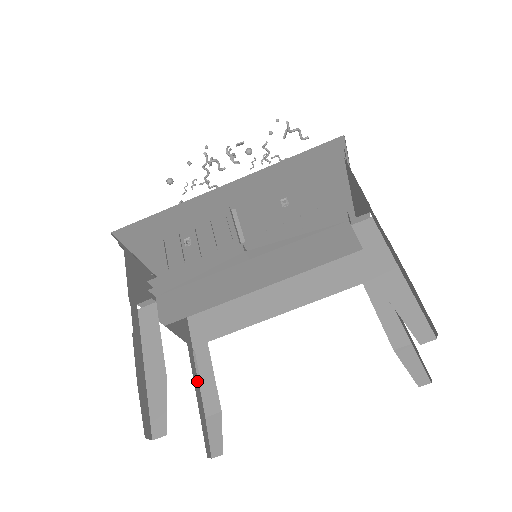
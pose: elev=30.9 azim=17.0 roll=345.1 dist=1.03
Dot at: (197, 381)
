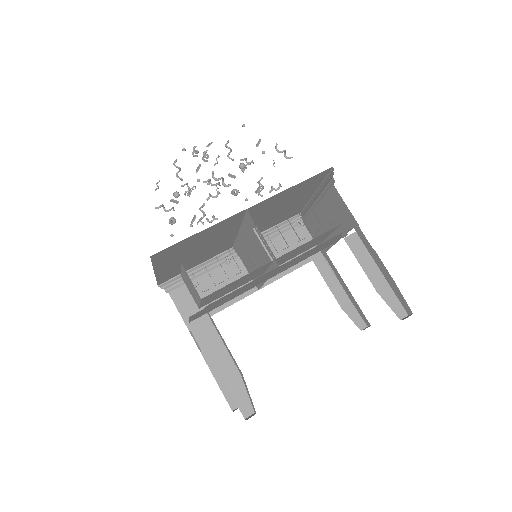
Dot at: occluded
